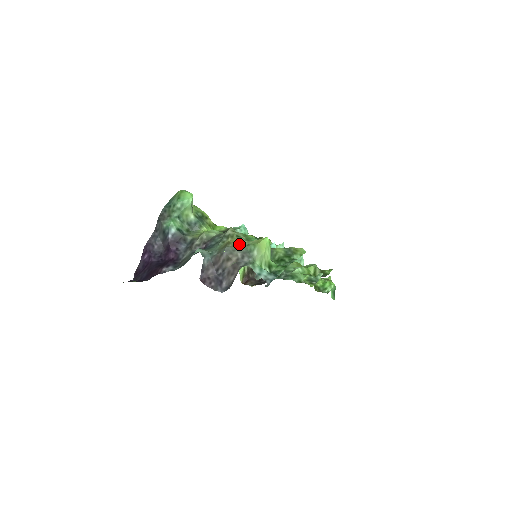
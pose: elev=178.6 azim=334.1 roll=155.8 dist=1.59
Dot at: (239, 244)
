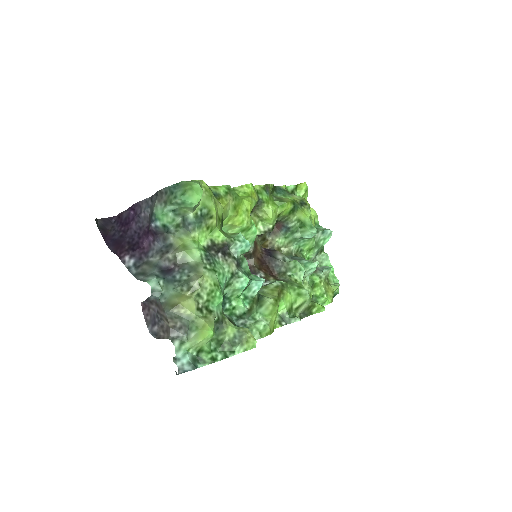
Dot at: (185, 314)
